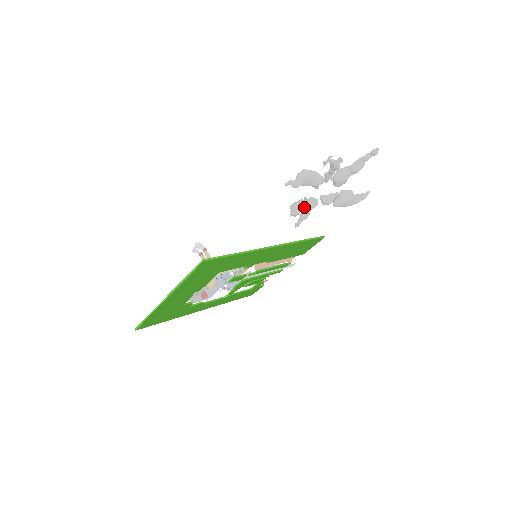
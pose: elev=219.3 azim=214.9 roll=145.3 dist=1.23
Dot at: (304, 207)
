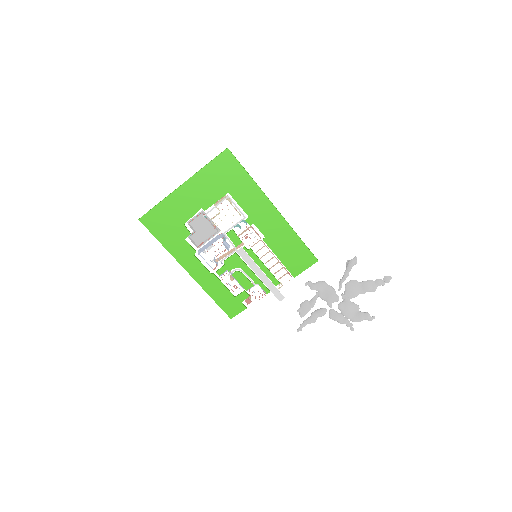
Dot at: (312, 312)
